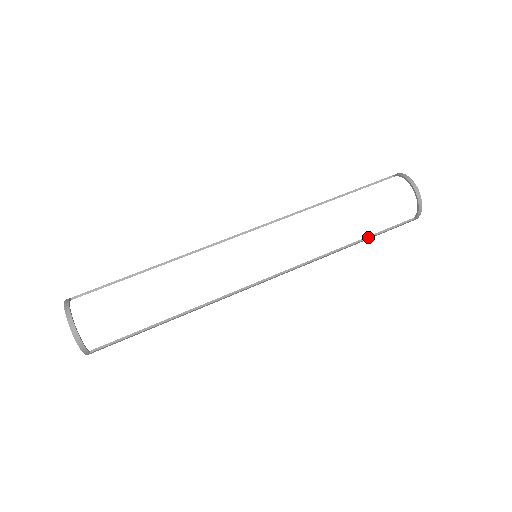
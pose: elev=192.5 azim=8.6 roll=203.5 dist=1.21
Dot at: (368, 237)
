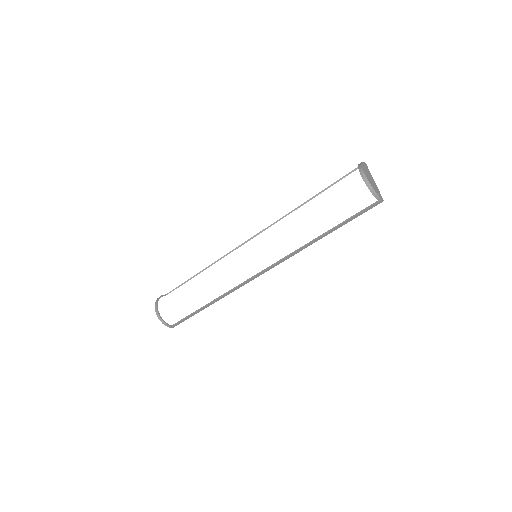
Dot at: (335, 227)
